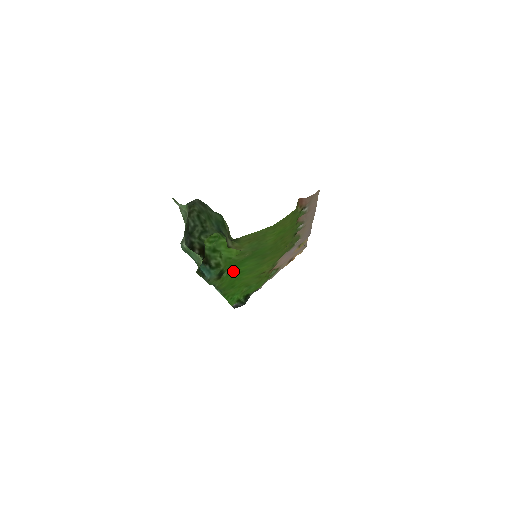
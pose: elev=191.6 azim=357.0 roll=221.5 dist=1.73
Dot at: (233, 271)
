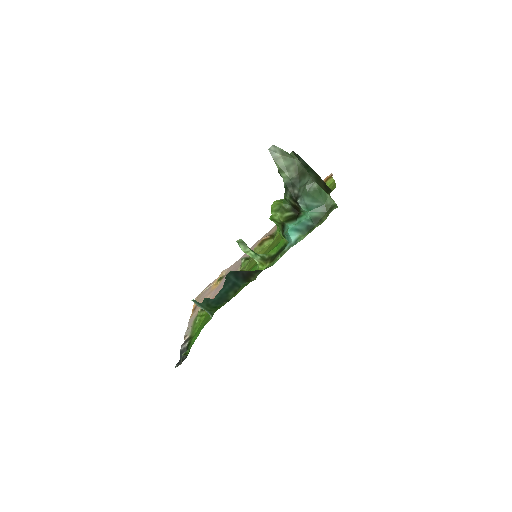
Dot at: (253, 267)
